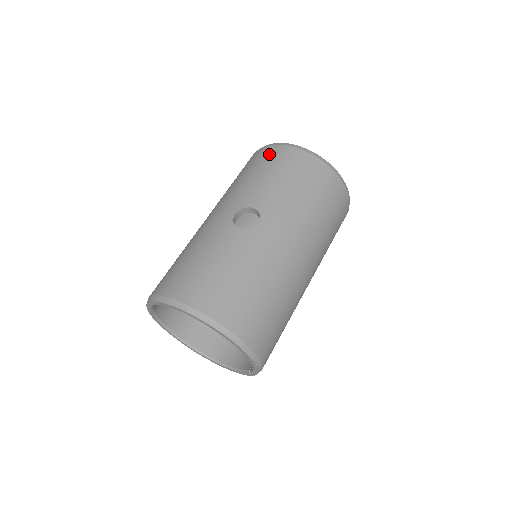
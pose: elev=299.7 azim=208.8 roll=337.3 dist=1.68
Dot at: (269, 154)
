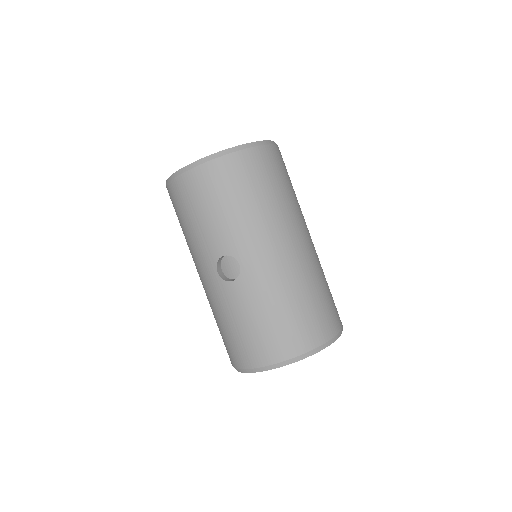
Dot at: (181, 192)
